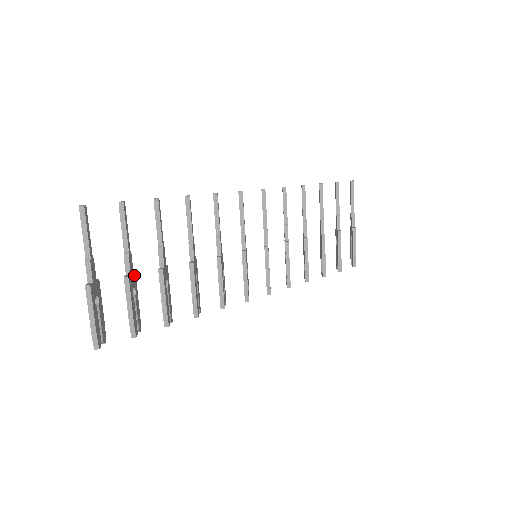
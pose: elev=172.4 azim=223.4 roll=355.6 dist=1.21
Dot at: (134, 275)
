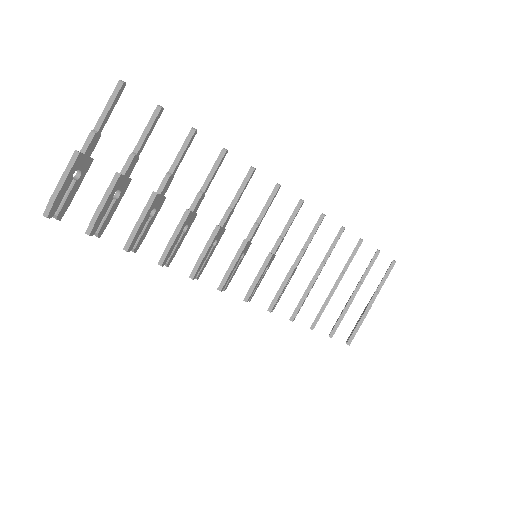
Dot at: (128, 181)
